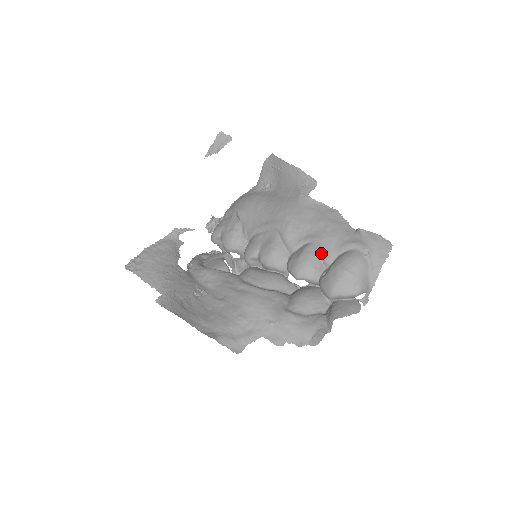
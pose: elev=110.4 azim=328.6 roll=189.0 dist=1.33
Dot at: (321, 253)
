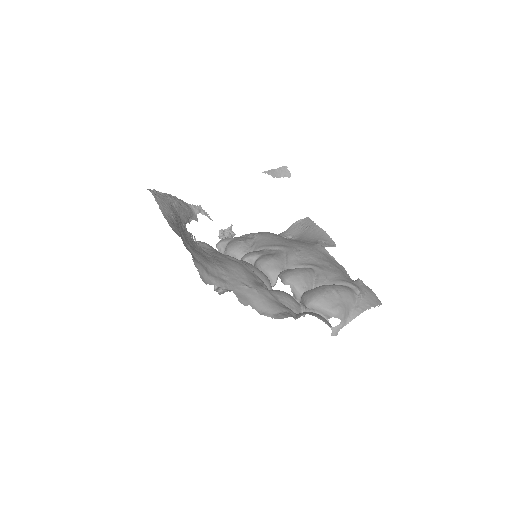
Dot at: (317, 277)
